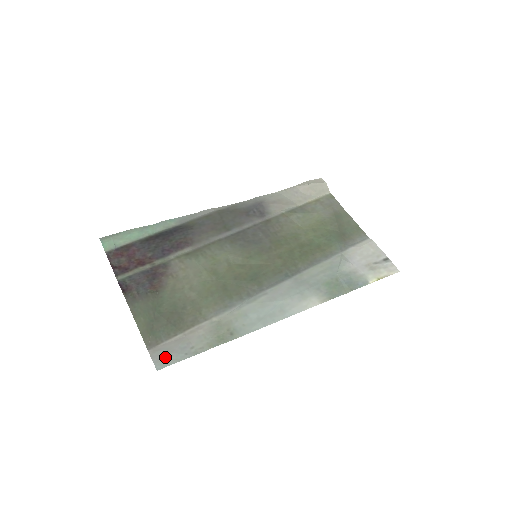
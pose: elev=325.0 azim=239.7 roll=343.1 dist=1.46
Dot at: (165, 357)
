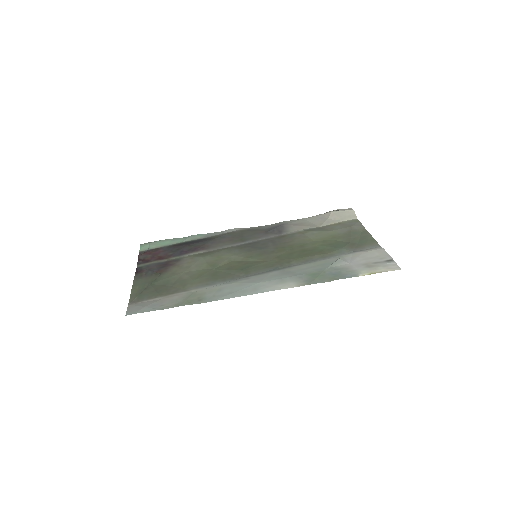
Dot at: (137, 309)
